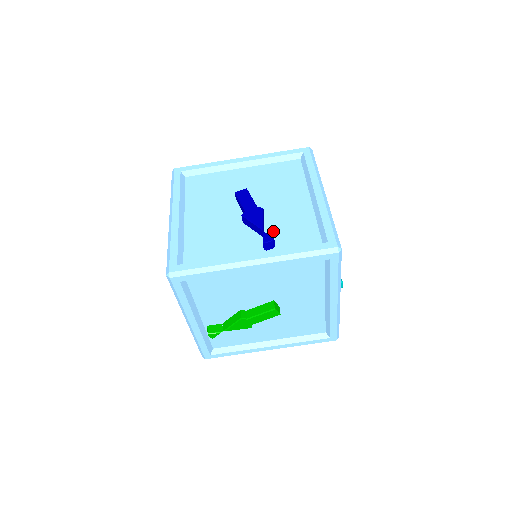
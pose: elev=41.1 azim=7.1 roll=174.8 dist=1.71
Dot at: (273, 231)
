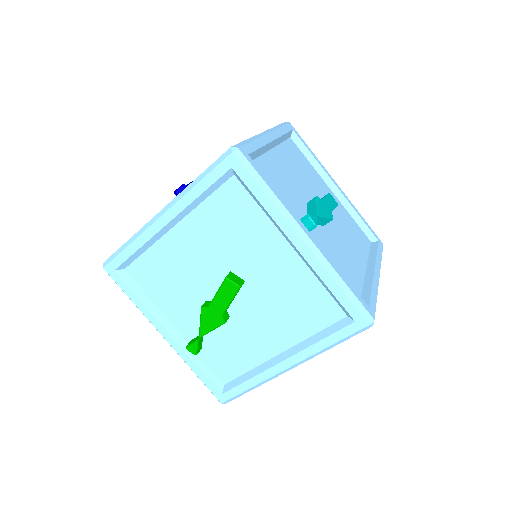
Dot at: occluded
